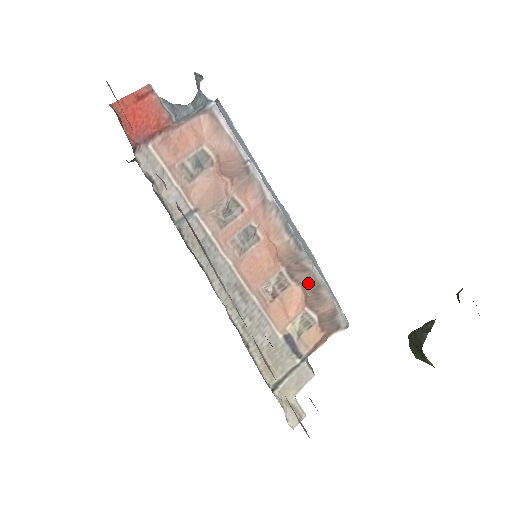
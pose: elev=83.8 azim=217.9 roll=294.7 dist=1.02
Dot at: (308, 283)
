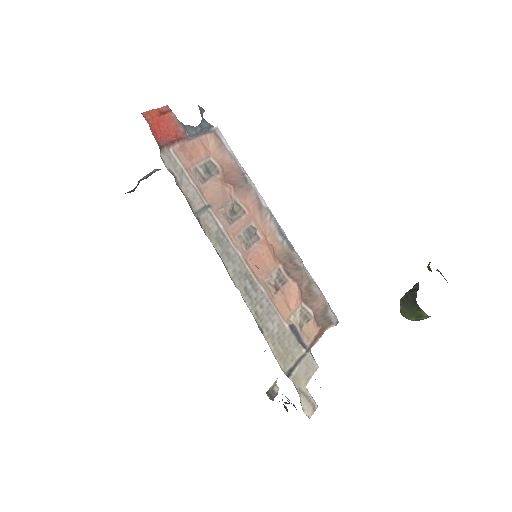
Dot at: (302, 280)
